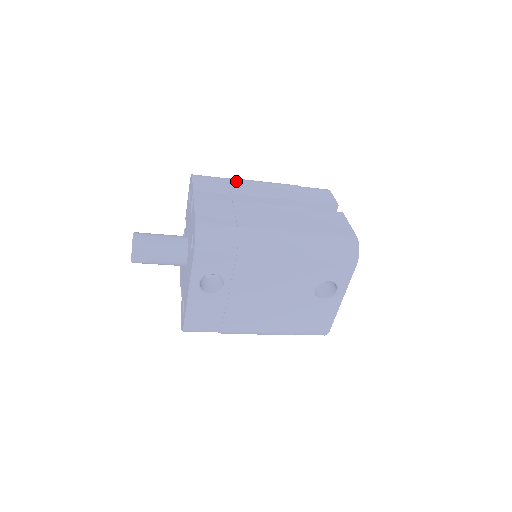
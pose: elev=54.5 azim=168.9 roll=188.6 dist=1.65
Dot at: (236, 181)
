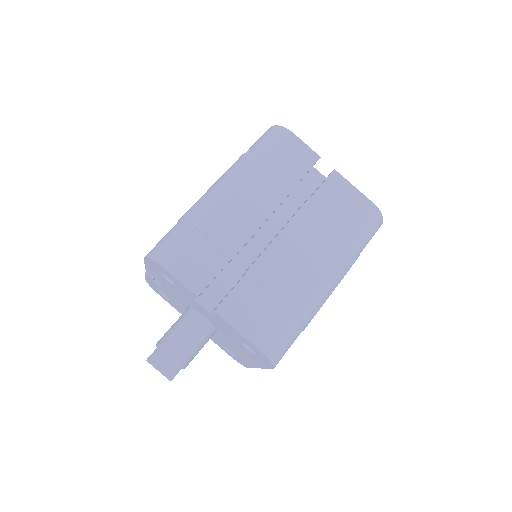
Dot at: (210, 226)
